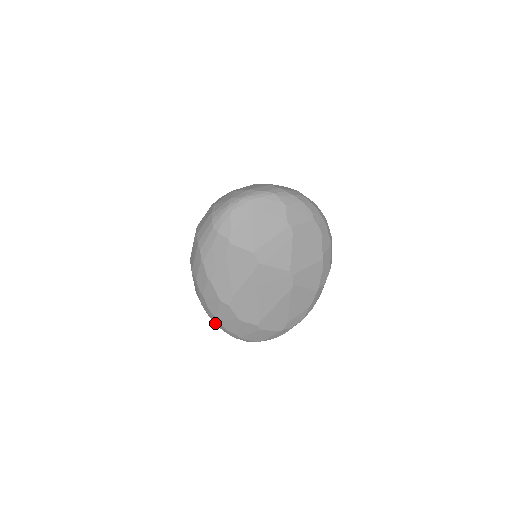
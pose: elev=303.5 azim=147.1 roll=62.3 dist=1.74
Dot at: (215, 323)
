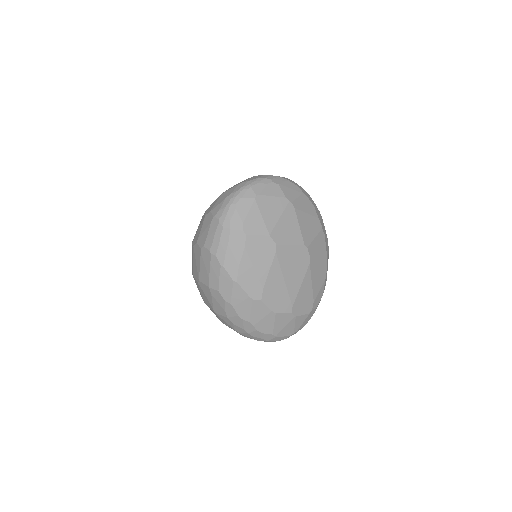
Dot at: (247, 332)
